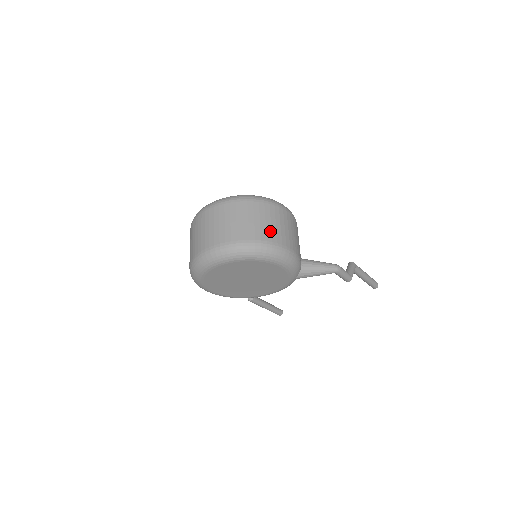
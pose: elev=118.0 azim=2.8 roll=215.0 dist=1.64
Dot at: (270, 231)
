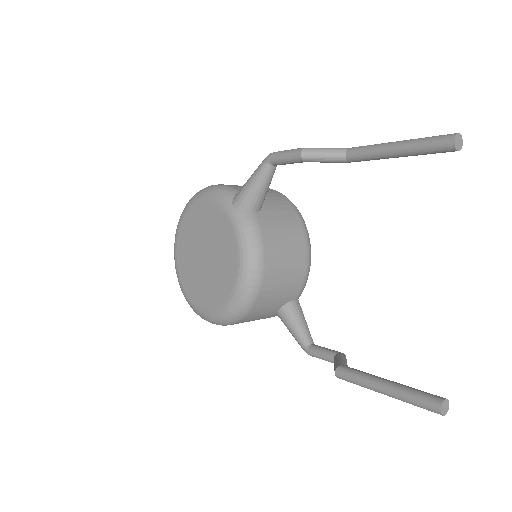
Dot at: occluded
